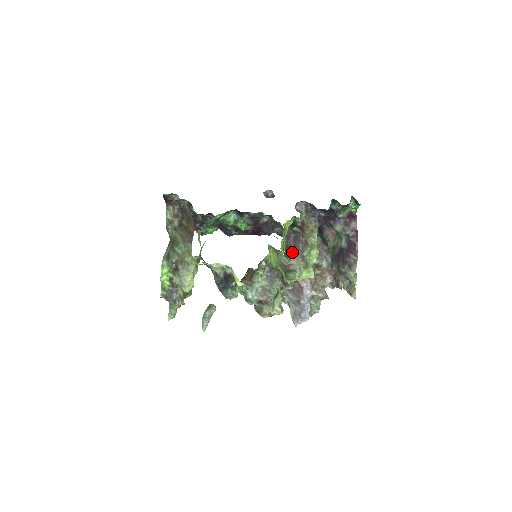
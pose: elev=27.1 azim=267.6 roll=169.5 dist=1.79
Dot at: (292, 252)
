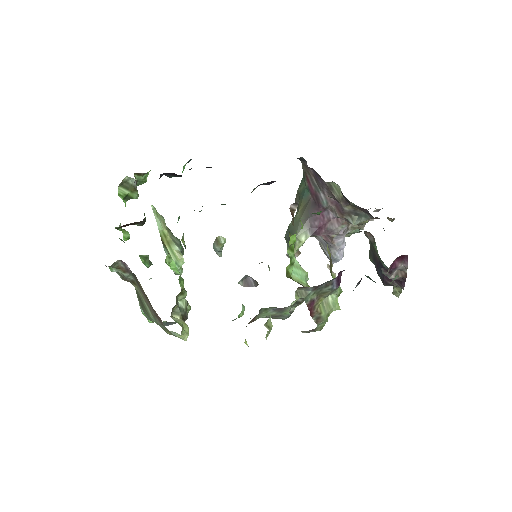
Dot at: (313, 193)
